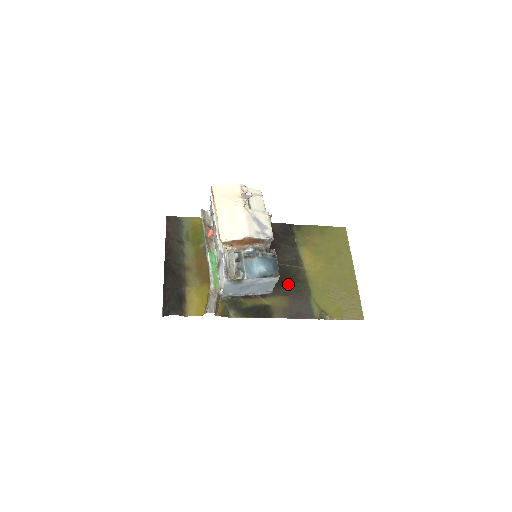
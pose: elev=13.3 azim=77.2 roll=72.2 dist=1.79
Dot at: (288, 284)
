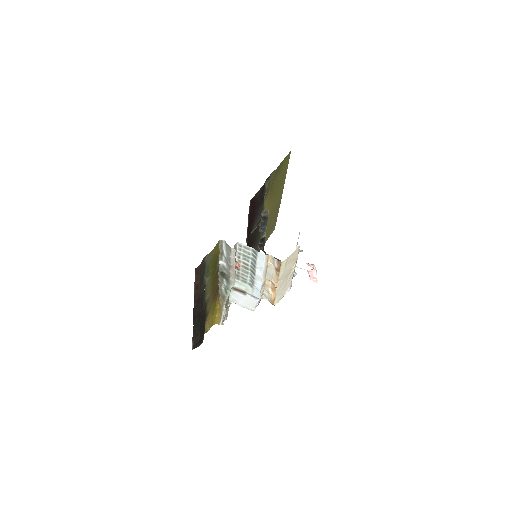
Dot at: (253, 244)
